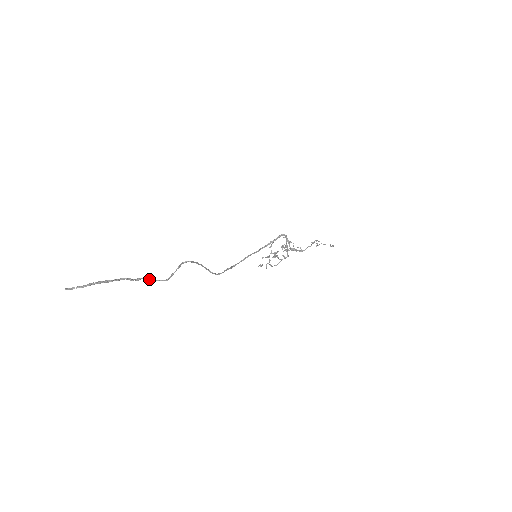
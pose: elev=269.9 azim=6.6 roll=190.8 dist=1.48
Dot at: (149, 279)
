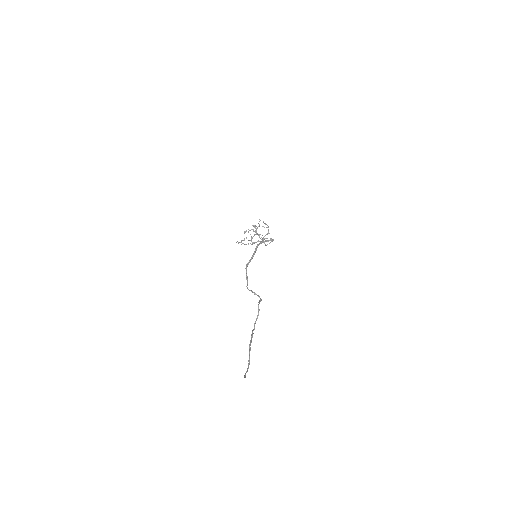
Dot at: occluded
